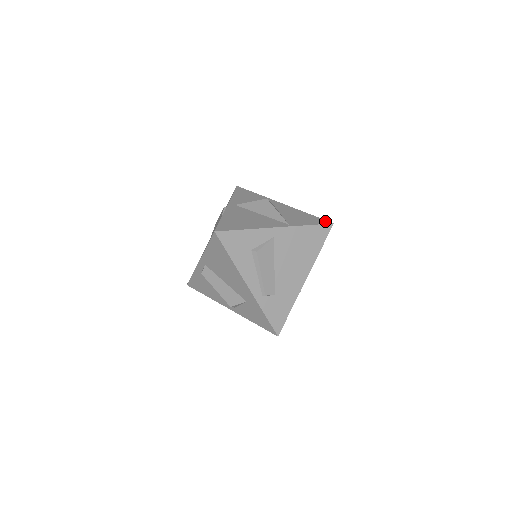
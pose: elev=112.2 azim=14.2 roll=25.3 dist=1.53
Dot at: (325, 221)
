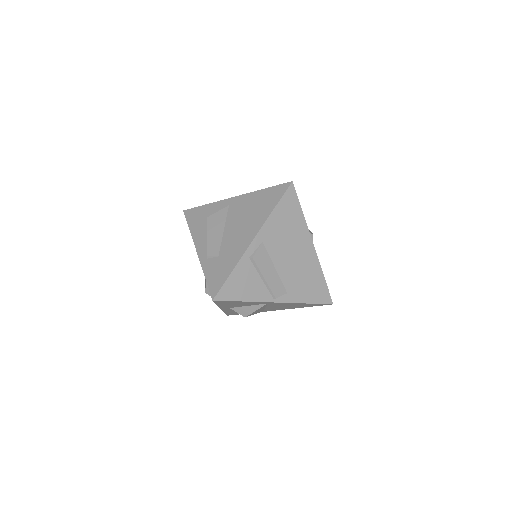
Dot at: occluded
